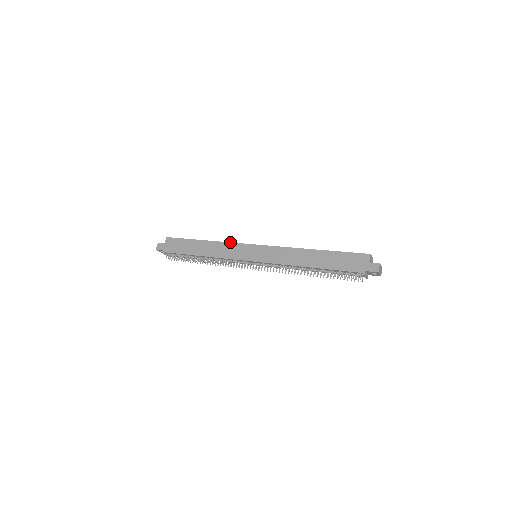
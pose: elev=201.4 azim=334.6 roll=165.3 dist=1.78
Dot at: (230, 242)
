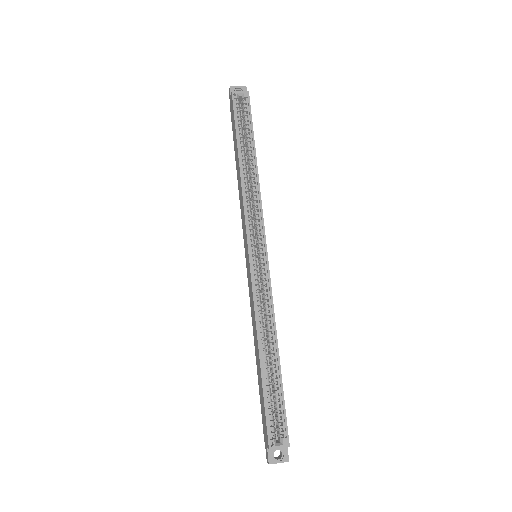
Dot at: (243, 207)
